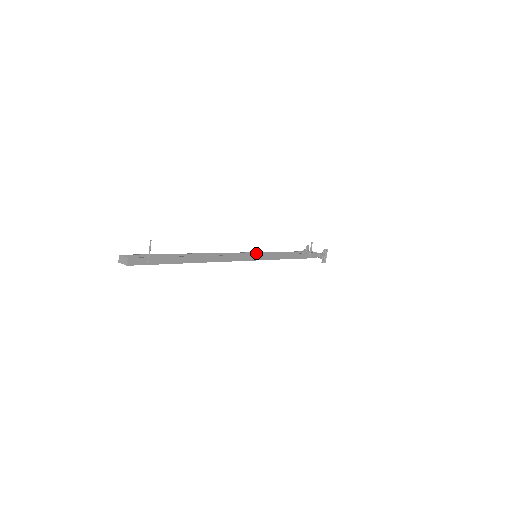
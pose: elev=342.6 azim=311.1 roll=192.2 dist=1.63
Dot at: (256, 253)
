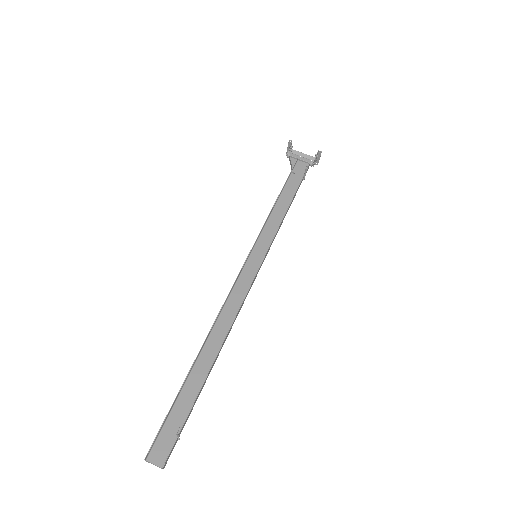
Dot at: (253, 246)
